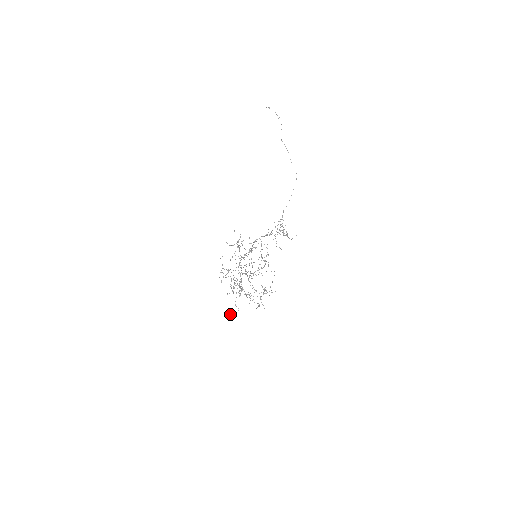
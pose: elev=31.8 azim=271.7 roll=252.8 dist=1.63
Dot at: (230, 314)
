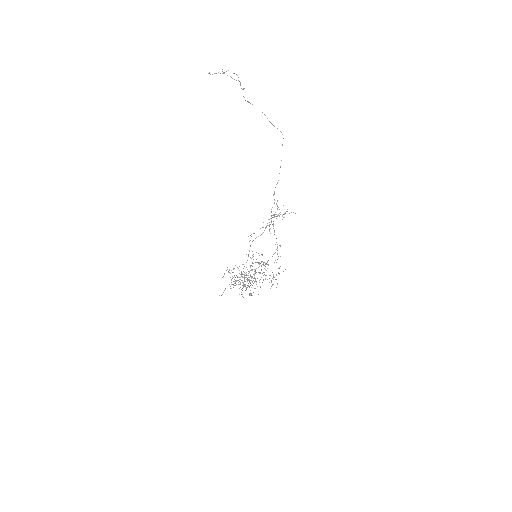
Dot at: (249, 295)
